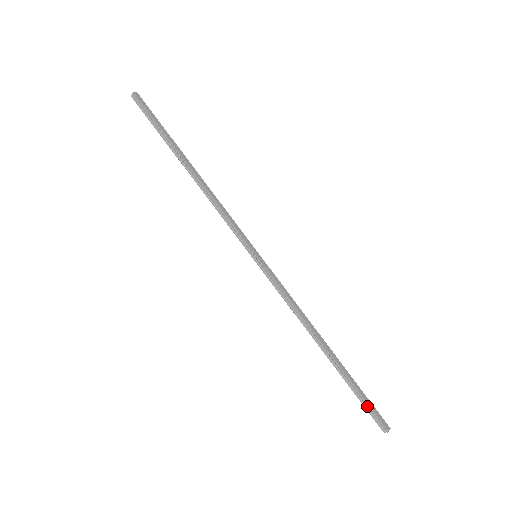
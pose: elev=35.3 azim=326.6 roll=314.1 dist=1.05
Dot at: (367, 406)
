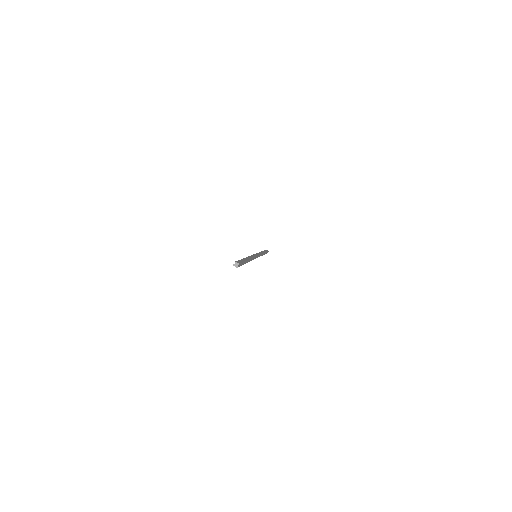
Dot at: occluded
